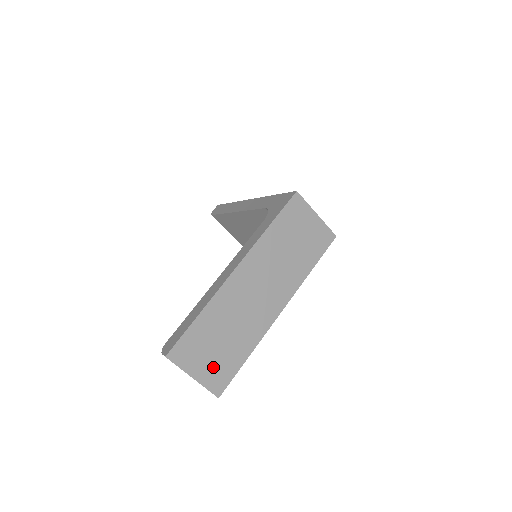
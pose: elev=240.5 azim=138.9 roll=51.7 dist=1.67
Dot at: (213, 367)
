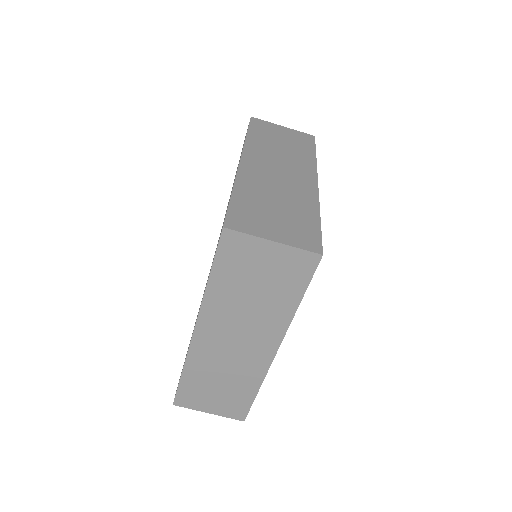
Dot at: (224, 404)
